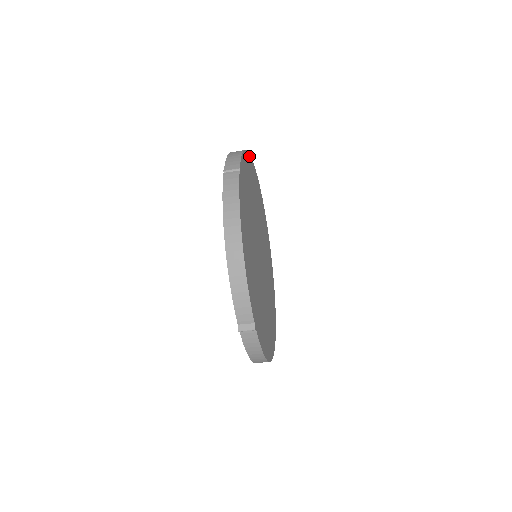
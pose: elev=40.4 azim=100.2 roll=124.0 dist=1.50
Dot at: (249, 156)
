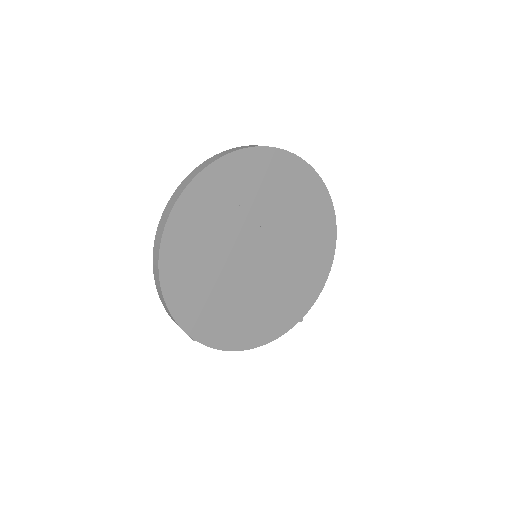
Dot at: (161, 270)
